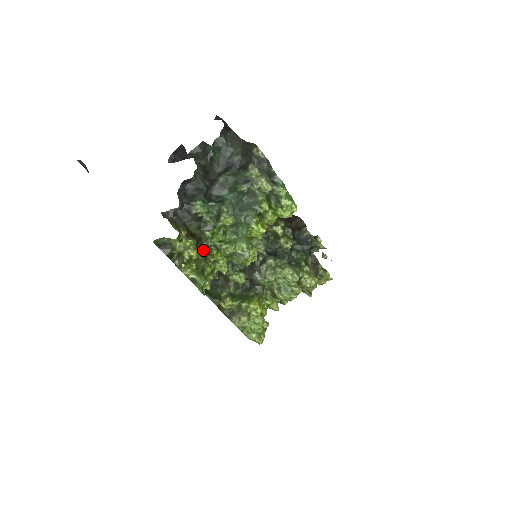
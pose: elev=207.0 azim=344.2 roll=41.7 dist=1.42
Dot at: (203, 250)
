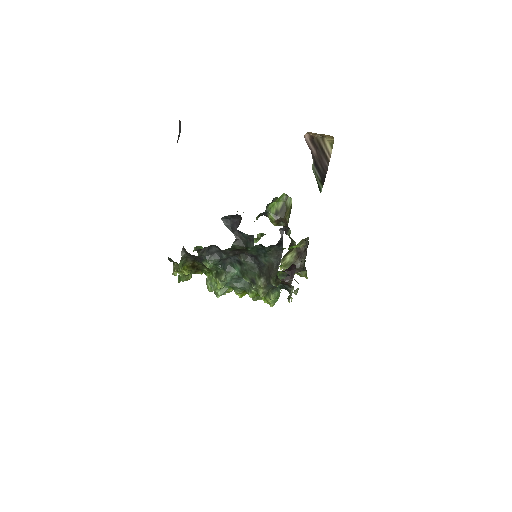
Dot at: occluded
